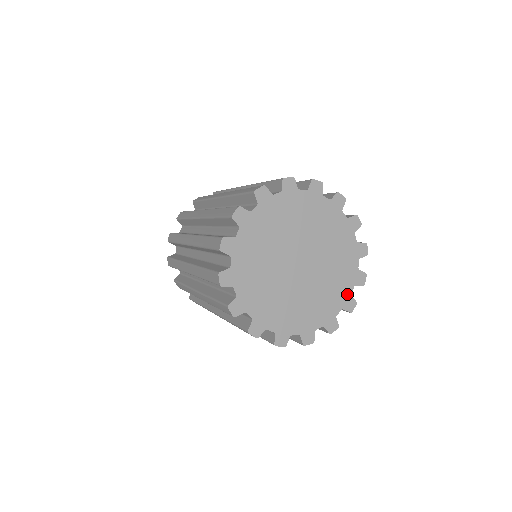
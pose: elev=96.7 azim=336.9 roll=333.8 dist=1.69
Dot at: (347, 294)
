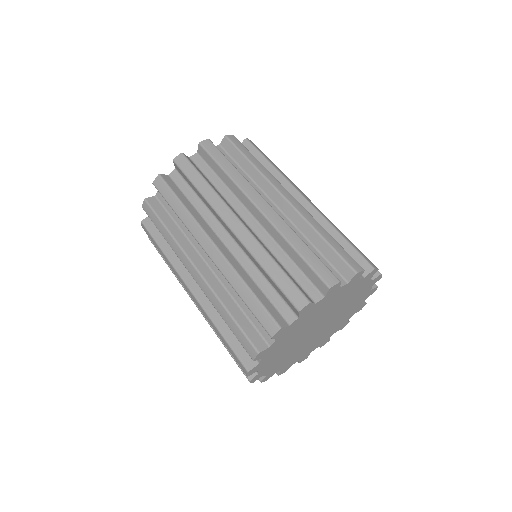
Dot at: (328, 337)
